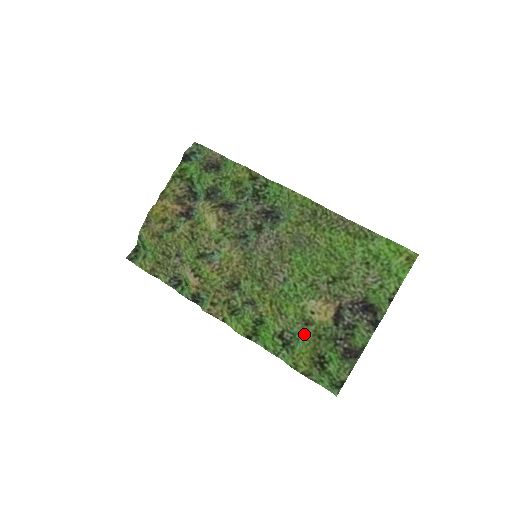
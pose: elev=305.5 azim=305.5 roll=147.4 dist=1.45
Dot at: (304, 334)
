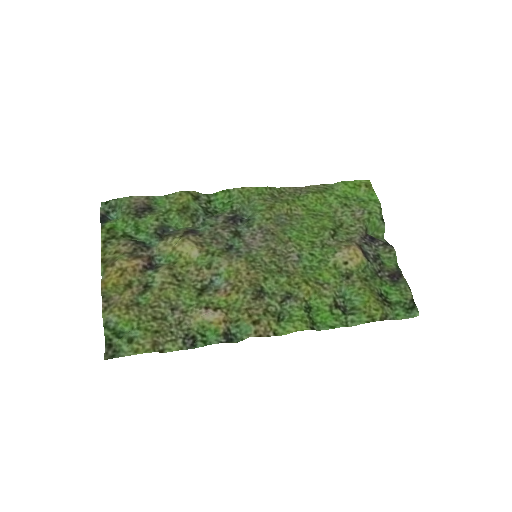
Dot at: (353, 287)
